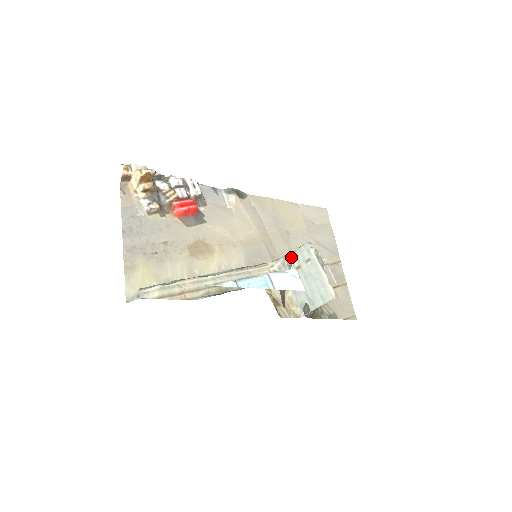
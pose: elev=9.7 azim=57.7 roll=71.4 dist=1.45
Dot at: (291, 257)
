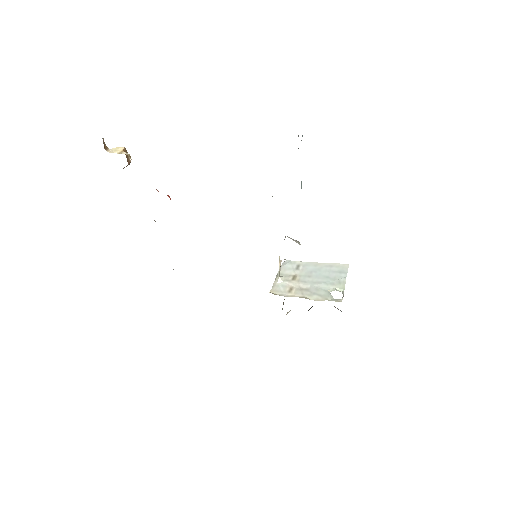
Dot at: (279, 276)
